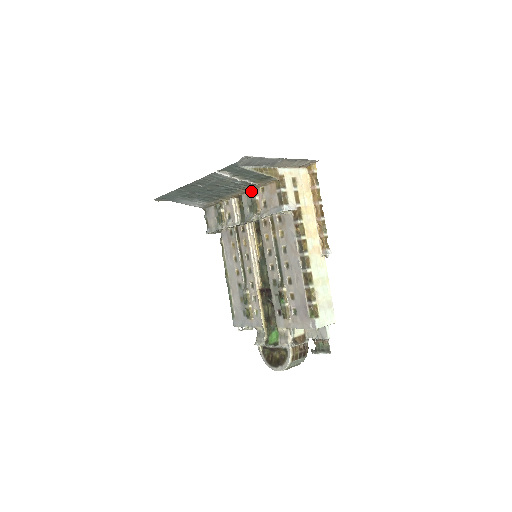
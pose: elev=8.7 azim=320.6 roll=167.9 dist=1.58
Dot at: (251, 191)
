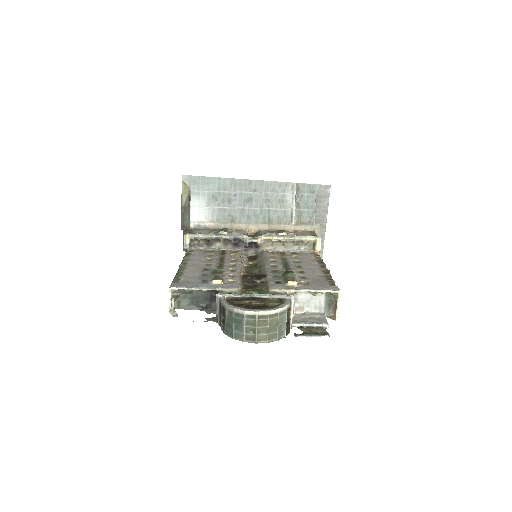
Dot at: (276, 230)
